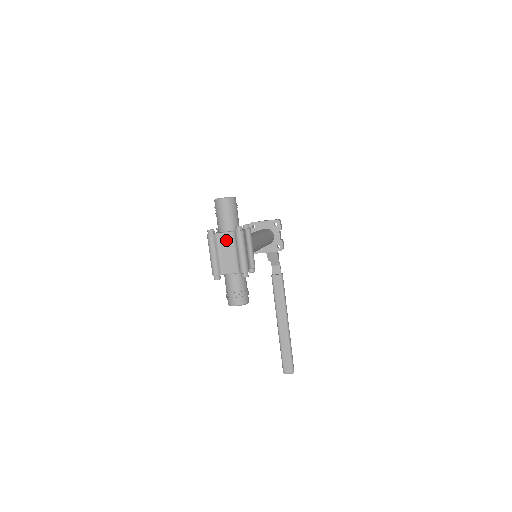
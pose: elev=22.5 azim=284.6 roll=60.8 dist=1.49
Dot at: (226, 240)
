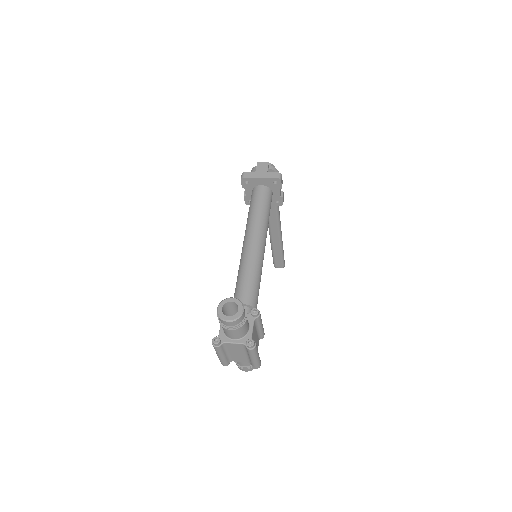
Dot at: (235, 347)
